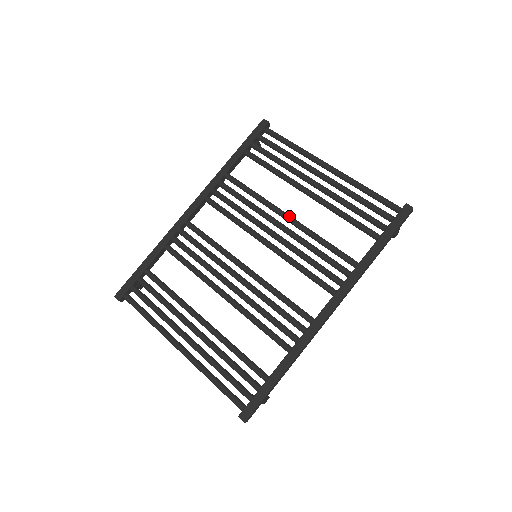
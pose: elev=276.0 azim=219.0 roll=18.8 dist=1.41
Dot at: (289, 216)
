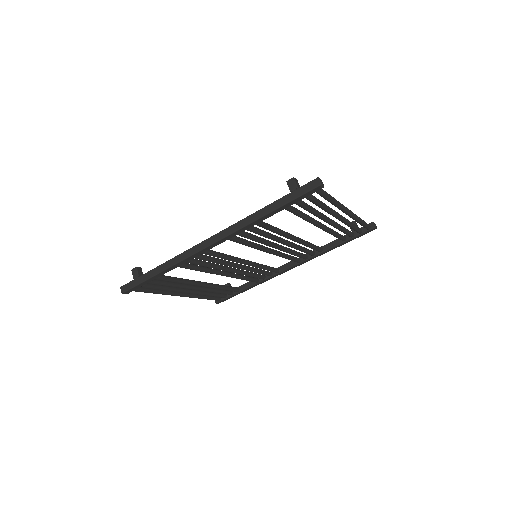
Dot at: (295, 240)
